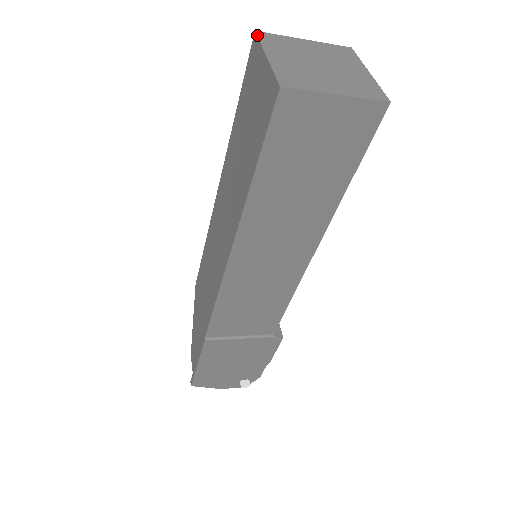
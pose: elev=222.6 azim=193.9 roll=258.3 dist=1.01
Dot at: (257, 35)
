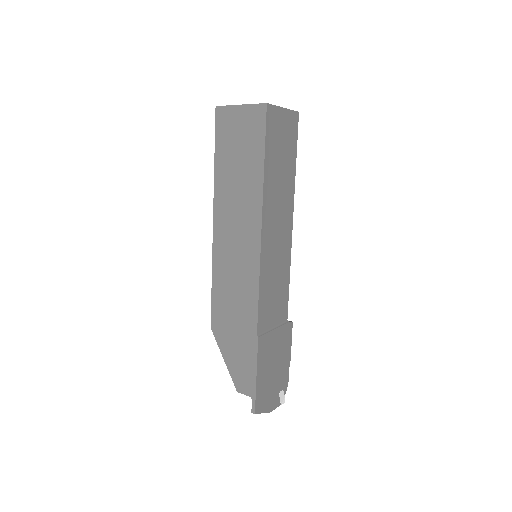
Dot at: (220, 106)
